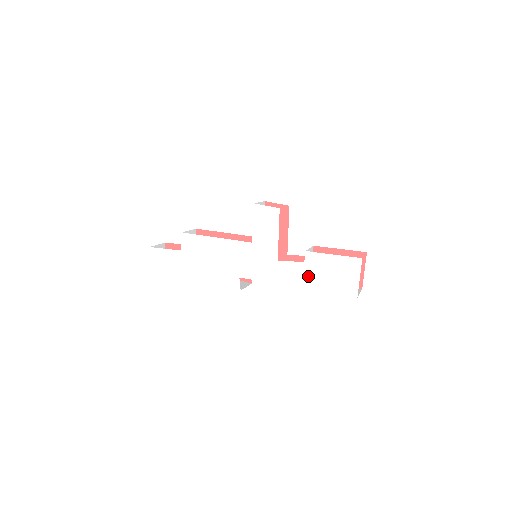
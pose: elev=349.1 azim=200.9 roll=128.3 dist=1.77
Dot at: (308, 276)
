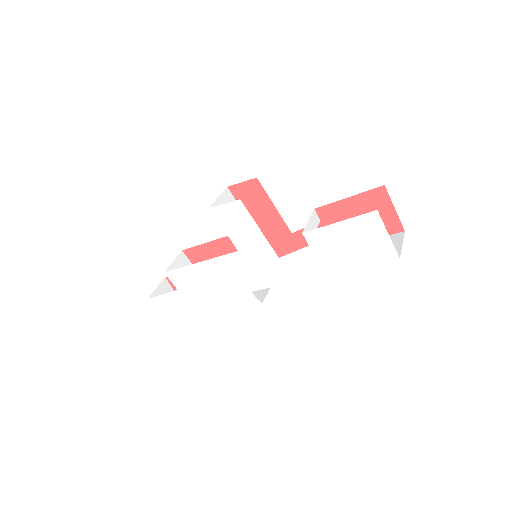
Dot at: (324, 259)
